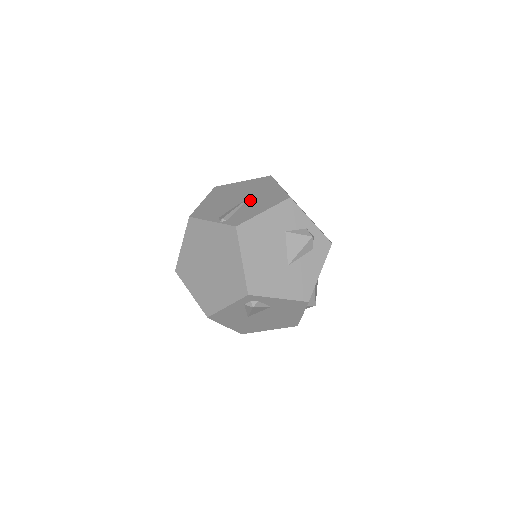
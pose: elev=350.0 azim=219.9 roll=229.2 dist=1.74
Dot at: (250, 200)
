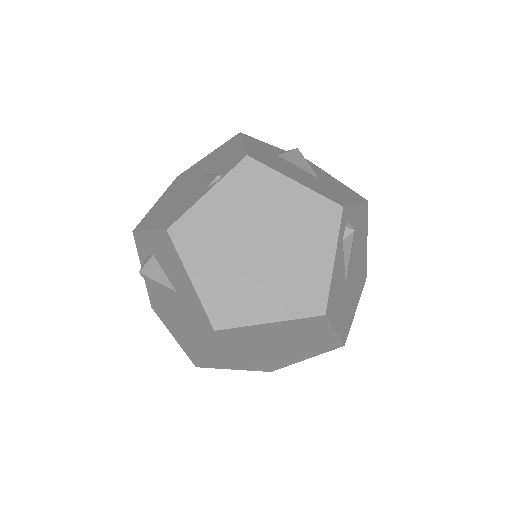
Dot at: (205, 170)
